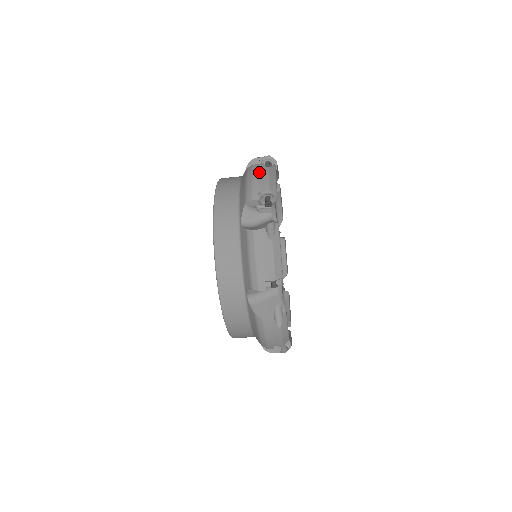
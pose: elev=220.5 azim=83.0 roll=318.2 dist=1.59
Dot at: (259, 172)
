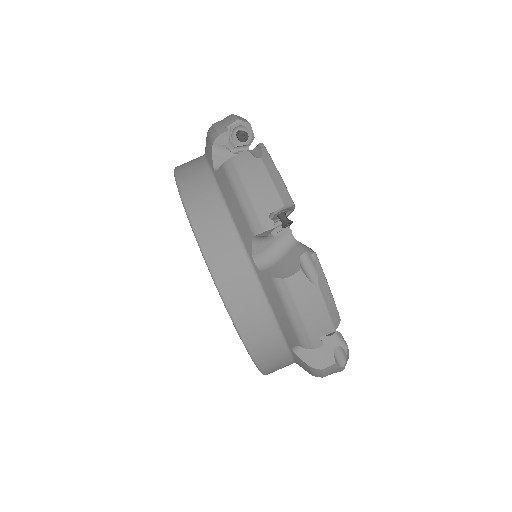
Dot at: occluded
